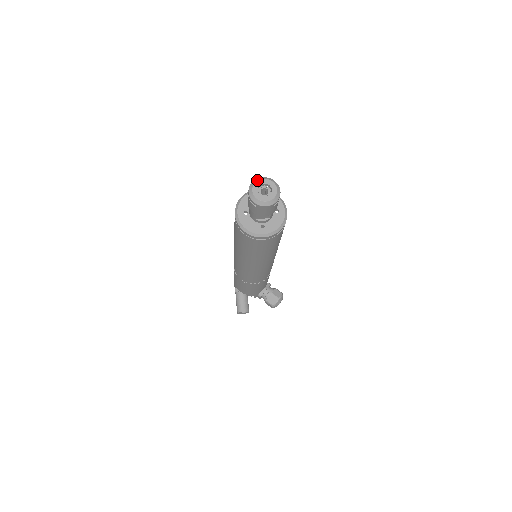
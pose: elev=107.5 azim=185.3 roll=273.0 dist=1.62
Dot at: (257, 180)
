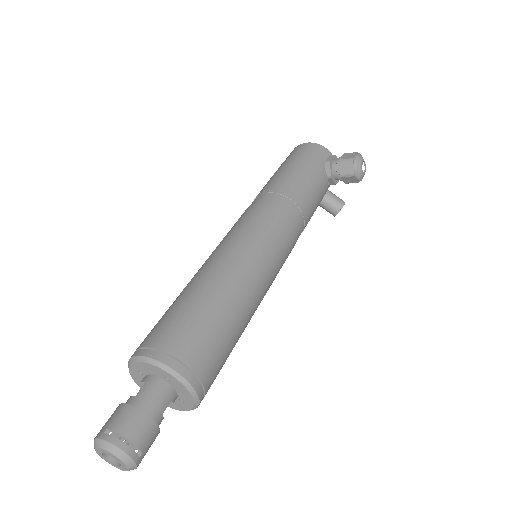
Dot at: occluded
